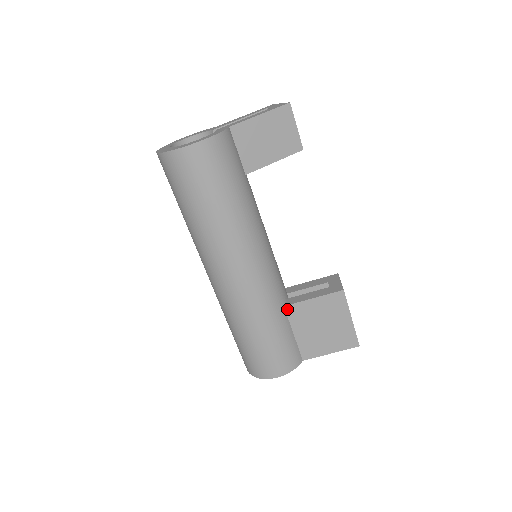
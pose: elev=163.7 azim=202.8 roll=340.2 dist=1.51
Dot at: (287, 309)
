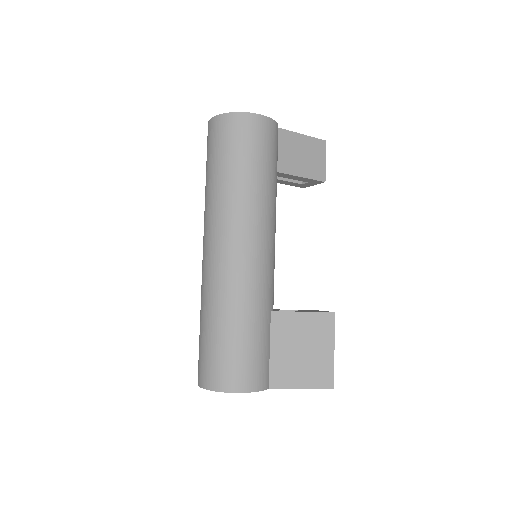
Dot at: (273, 316)
